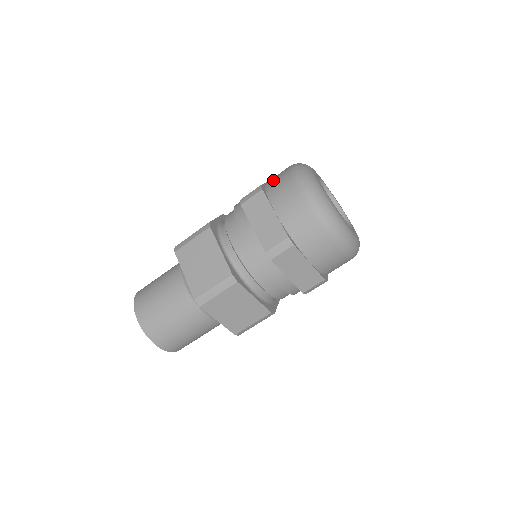
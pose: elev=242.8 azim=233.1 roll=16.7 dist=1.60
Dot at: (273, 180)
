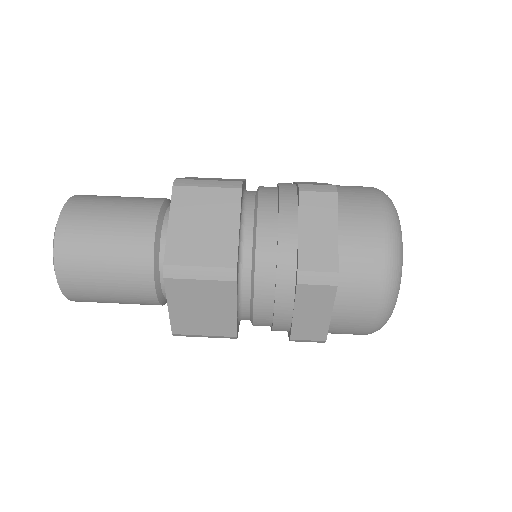
Dot at: (348, 189)
